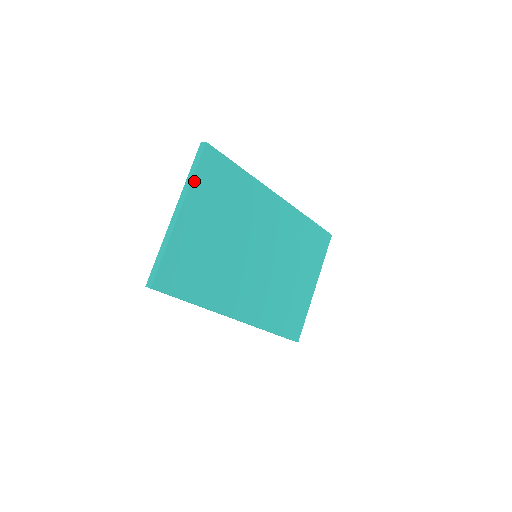
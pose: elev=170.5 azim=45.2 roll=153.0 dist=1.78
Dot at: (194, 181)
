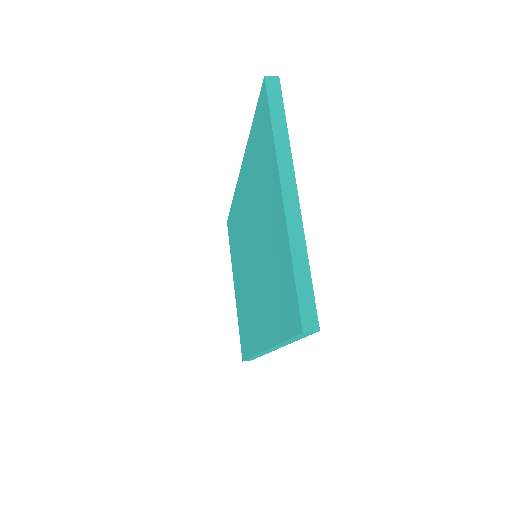
Dot at: (287, 139)
